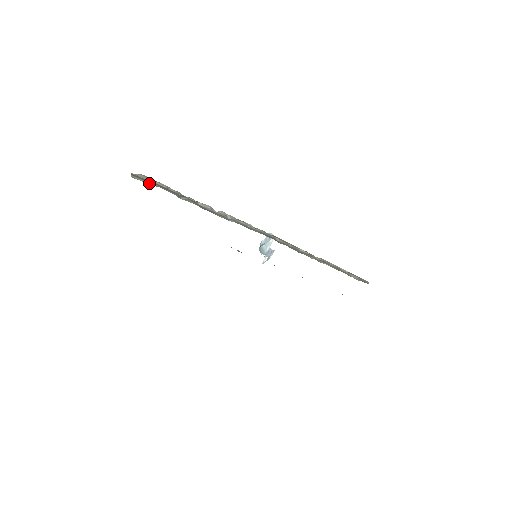
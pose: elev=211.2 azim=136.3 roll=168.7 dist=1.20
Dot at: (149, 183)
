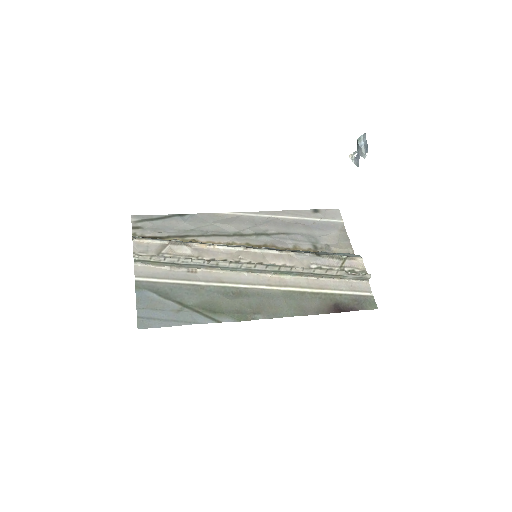
Dot at: (148, 263)
